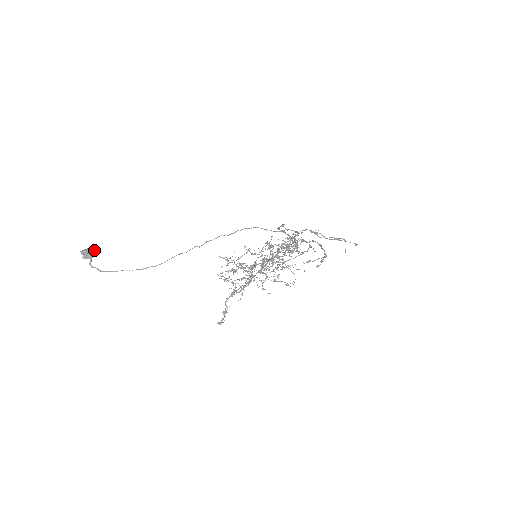
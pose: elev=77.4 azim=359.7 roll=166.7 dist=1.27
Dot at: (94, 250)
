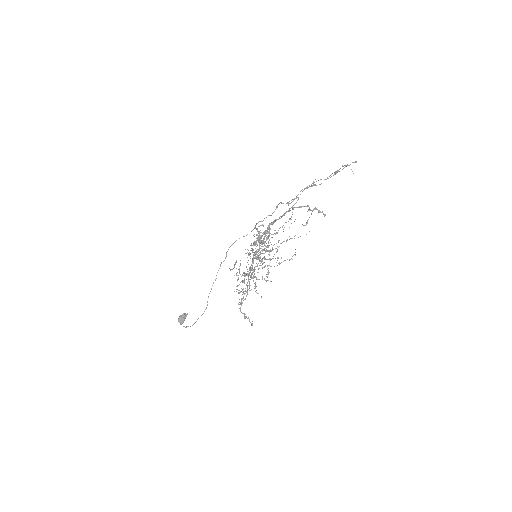
Dot at: (182, 316)
